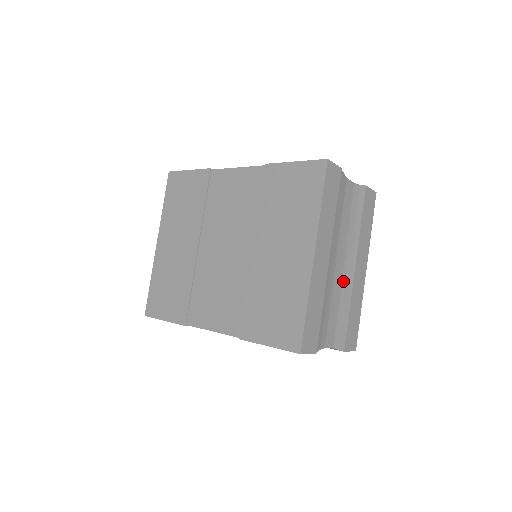
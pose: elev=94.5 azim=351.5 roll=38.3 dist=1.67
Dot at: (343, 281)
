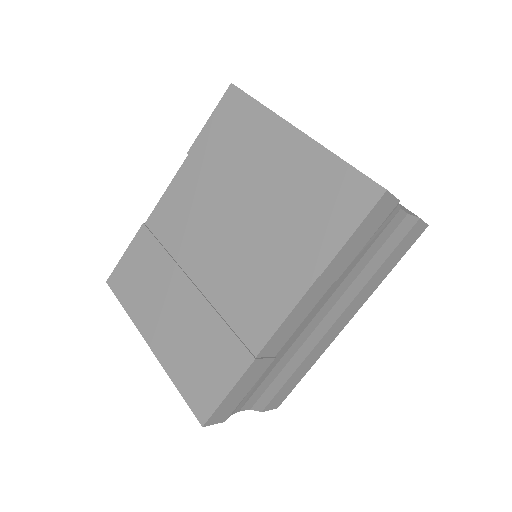
Dot at: occluded
